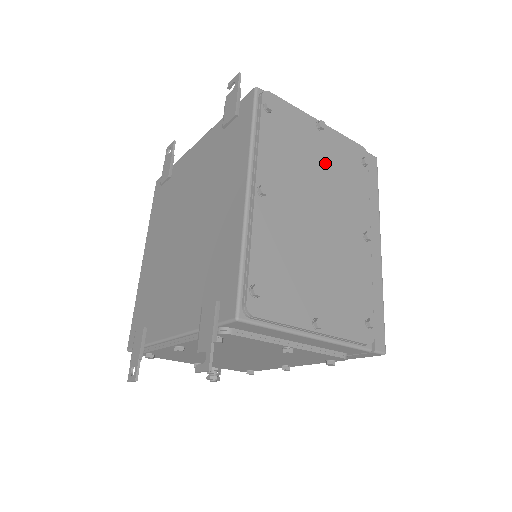
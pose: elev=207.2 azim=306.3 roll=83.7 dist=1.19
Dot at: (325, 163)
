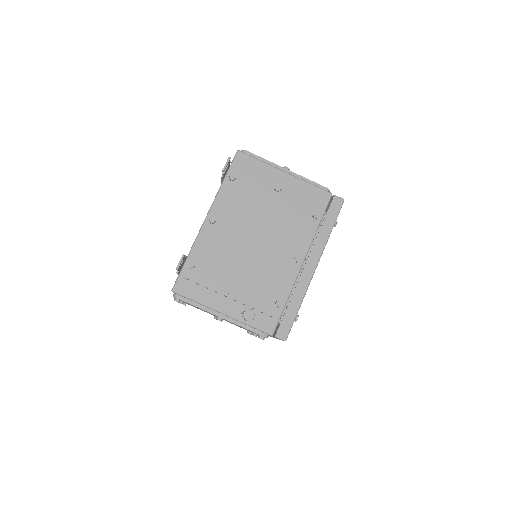
Dot at: occluded
